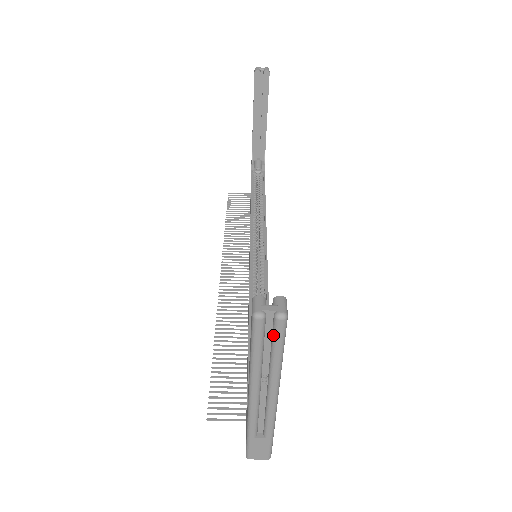
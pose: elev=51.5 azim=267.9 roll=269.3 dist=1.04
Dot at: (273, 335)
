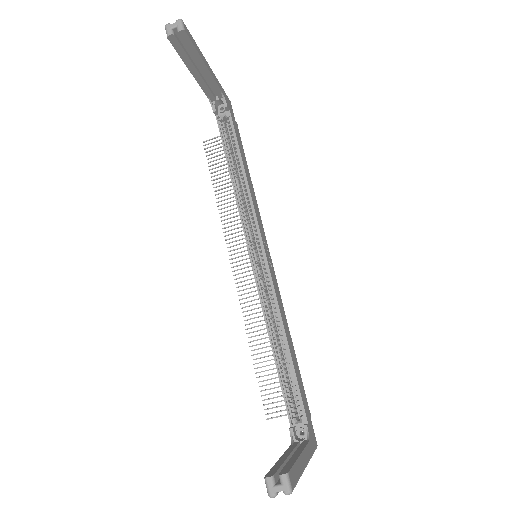
Dot at: occluded
